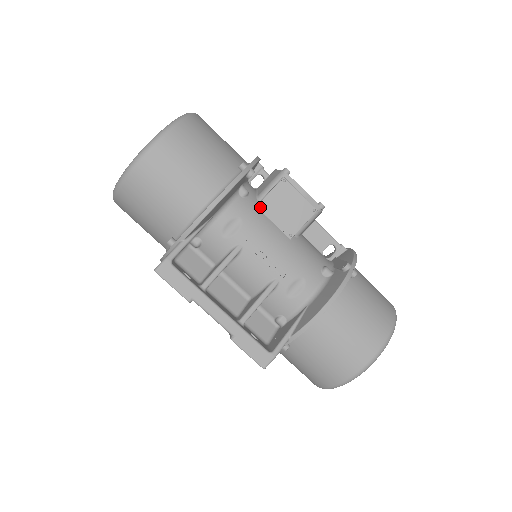
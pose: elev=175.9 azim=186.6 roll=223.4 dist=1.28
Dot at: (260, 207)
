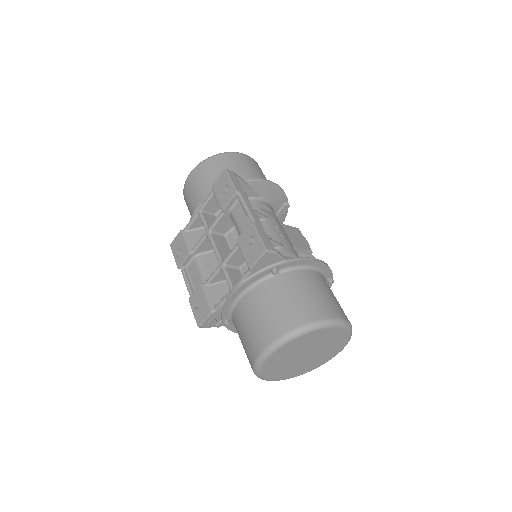
Dot at: (281, 224)
